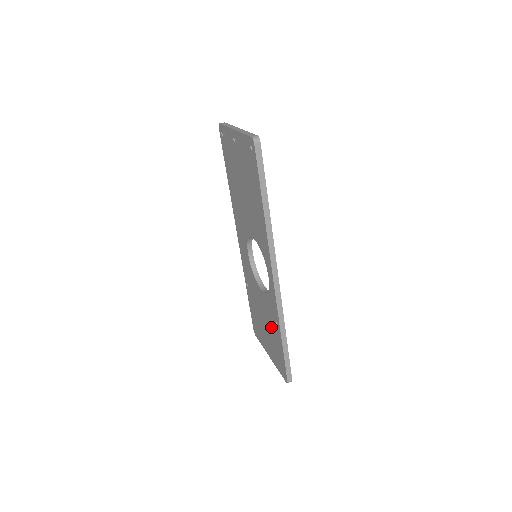
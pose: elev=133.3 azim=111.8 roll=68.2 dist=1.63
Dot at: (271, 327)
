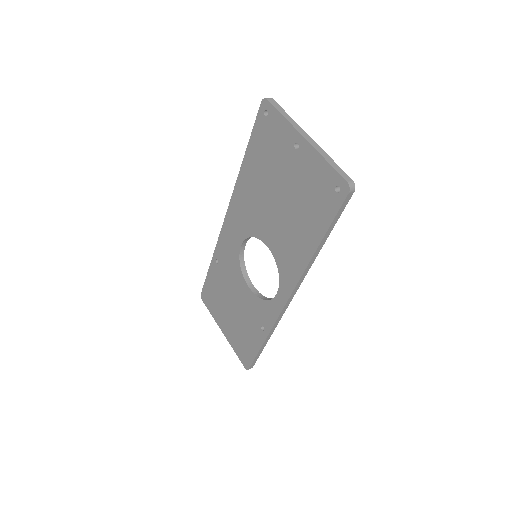
Dot at: (247, 322)
